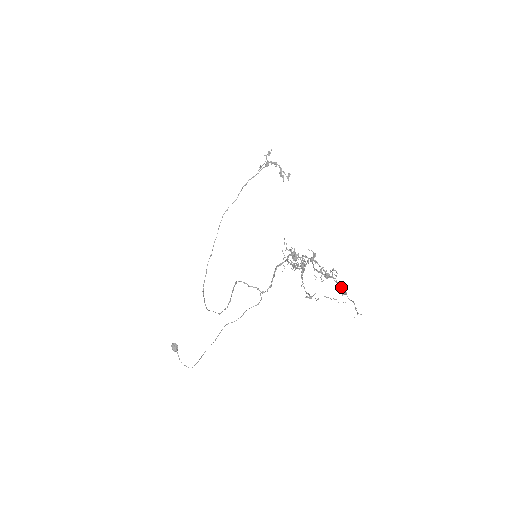
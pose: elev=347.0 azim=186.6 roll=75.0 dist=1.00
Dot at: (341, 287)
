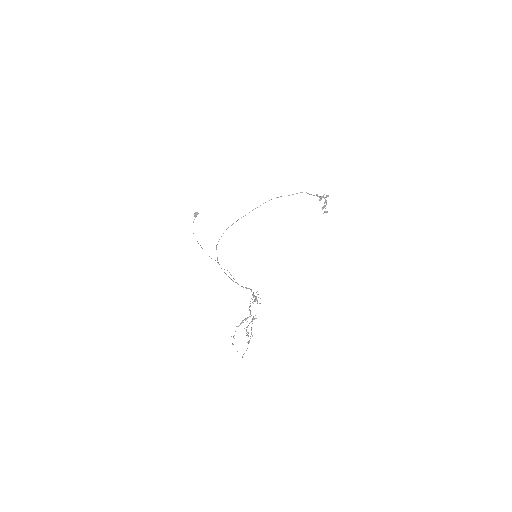
Dot at: occluded
